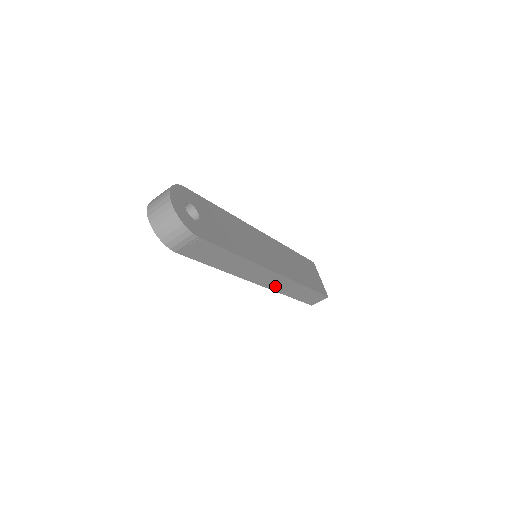
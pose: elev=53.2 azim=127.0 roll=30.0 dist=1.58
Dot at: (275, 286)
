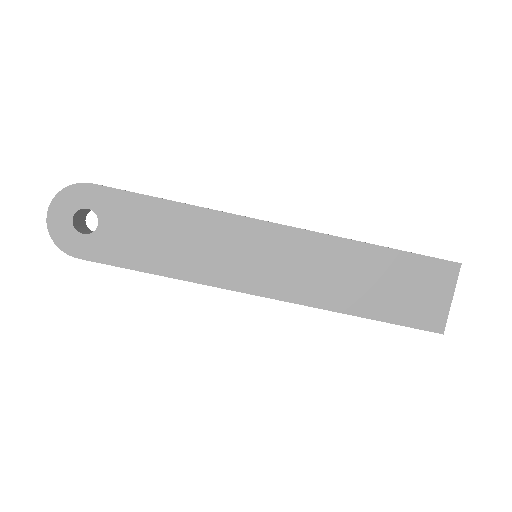
Dot at: occluded
